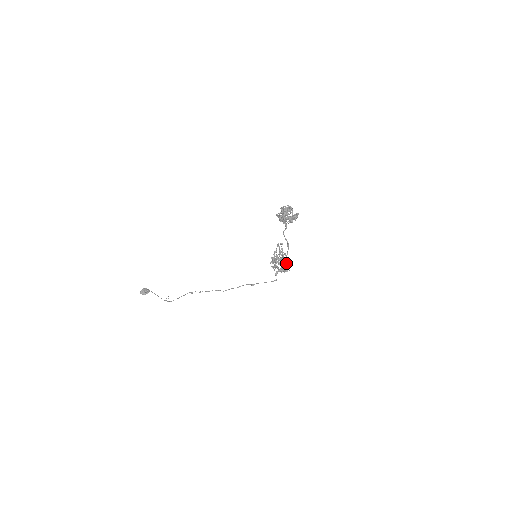
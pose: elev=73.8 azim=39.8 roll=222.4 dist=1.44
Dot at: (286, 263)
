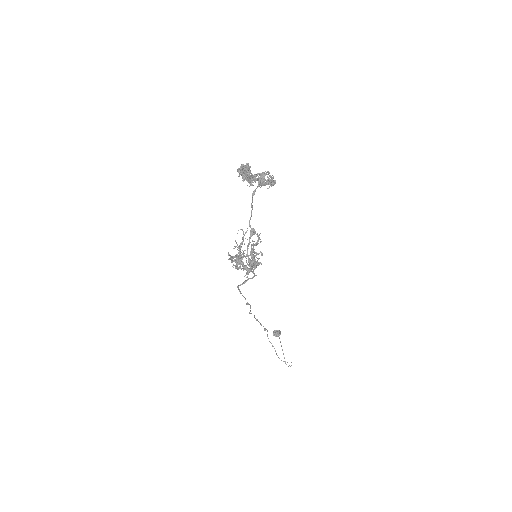
Dot at: (240, 254)
